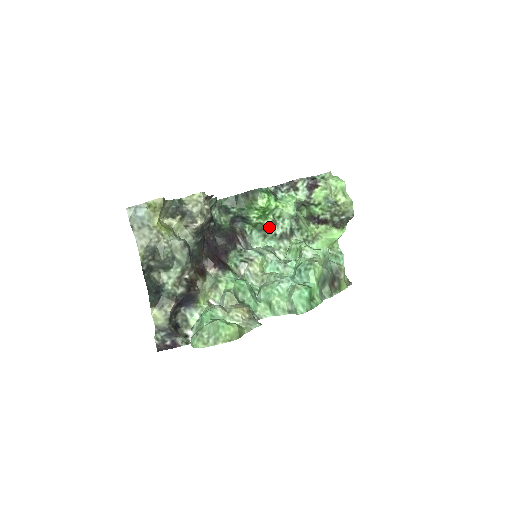
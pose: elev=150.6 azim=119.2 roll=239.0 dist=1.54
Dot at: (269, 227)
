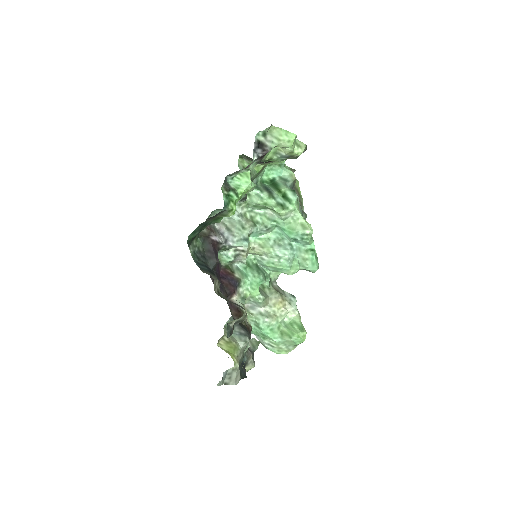
Dot at: occluded
